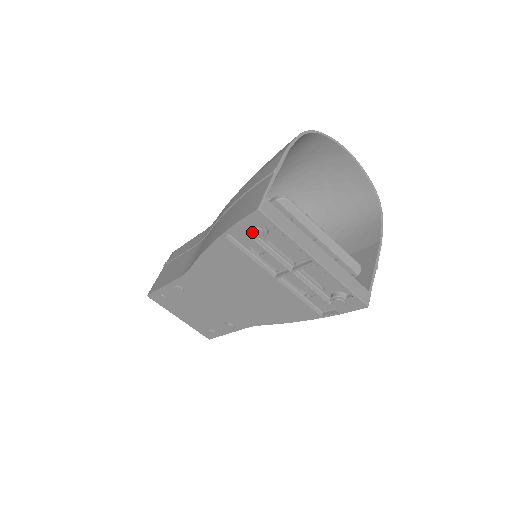
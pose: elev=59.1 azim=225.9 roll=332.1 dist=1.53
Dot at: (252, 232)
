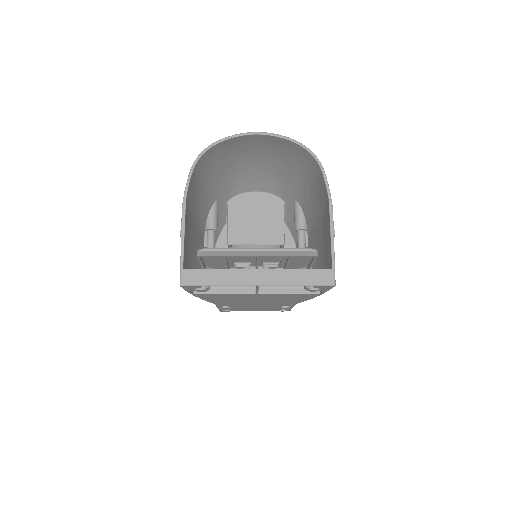
Dot at: (198, 291)
